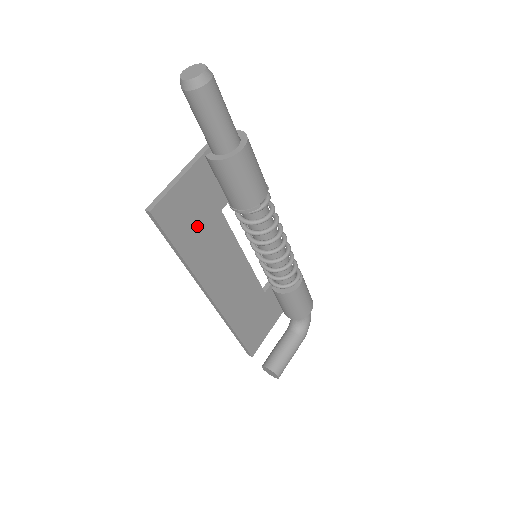
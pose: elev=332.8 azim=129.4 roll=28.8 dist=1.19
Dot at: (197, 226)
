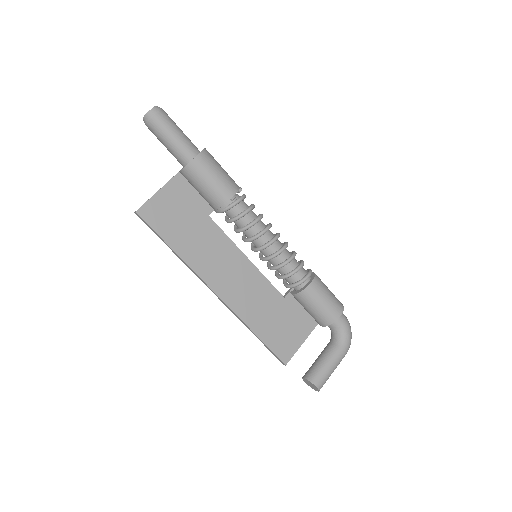
Dot at: (185, 226)
